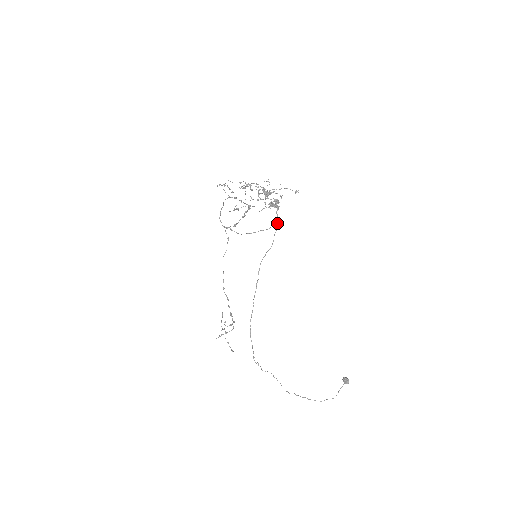
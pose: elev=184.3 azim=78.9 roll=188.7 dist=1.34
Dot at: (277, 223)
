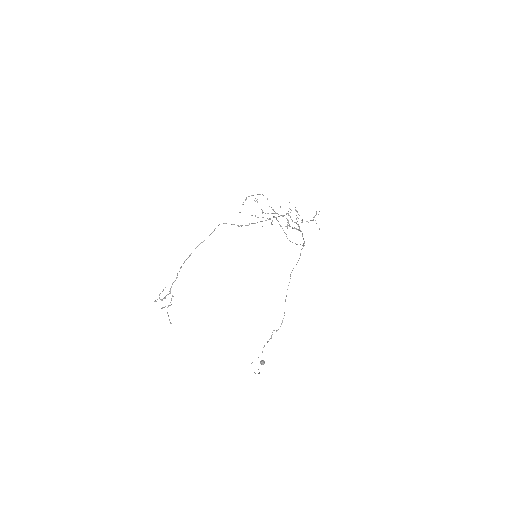
Dot at: (304, 243)
